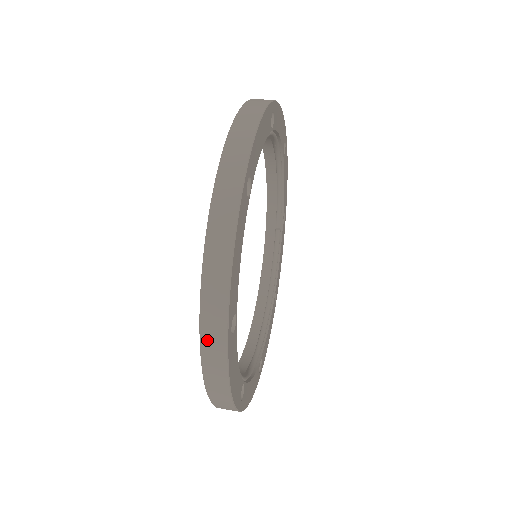
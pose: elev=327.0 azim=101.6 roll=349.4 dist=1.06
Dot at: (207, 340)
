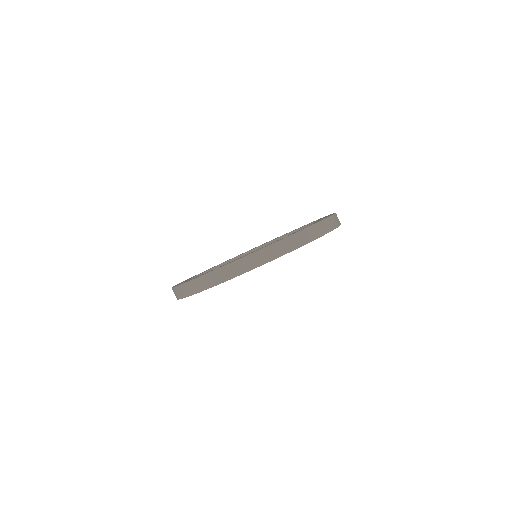
Dot at: (174, 291)
